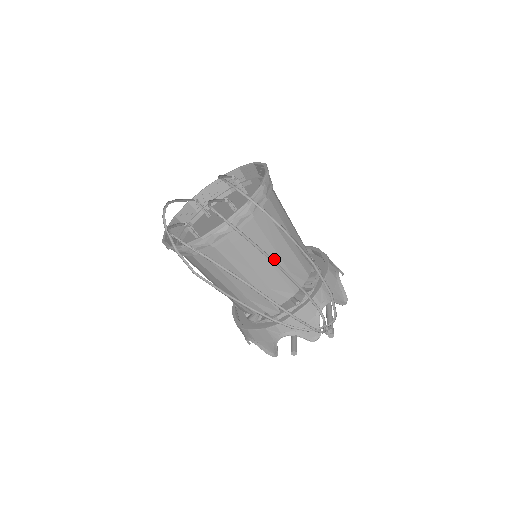
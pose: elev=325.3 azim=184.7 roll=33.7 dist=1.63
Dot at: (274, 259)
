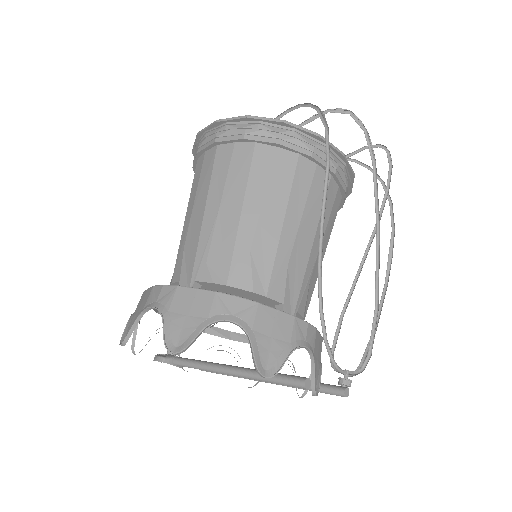
Dot at: occluded
